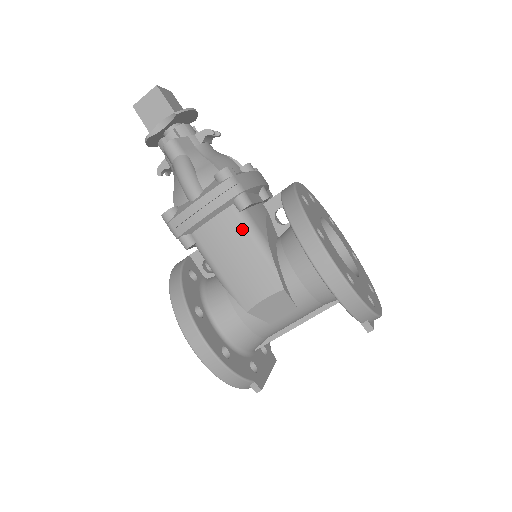
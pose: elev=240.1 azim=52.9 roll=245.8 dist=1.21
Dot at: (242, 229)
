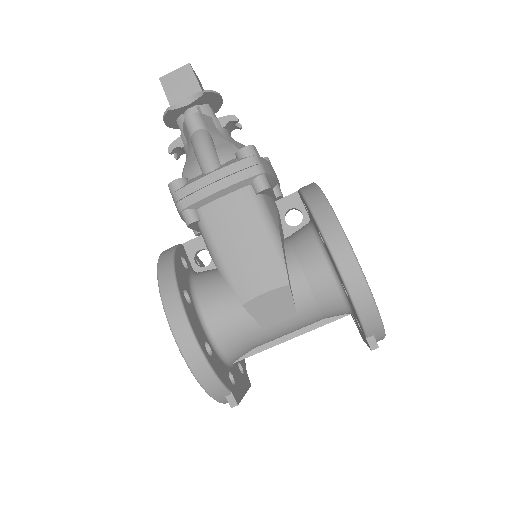
Dot at: (255, 212)
